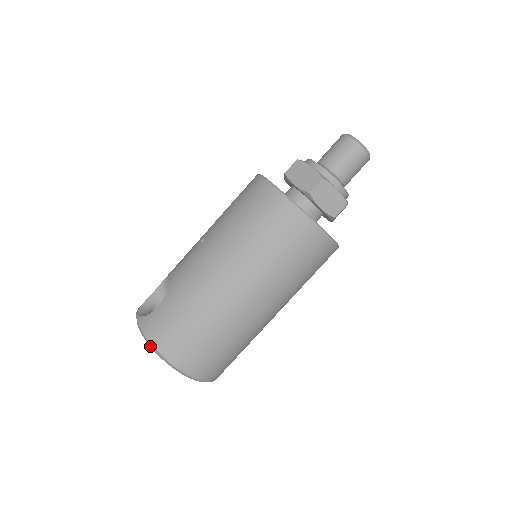
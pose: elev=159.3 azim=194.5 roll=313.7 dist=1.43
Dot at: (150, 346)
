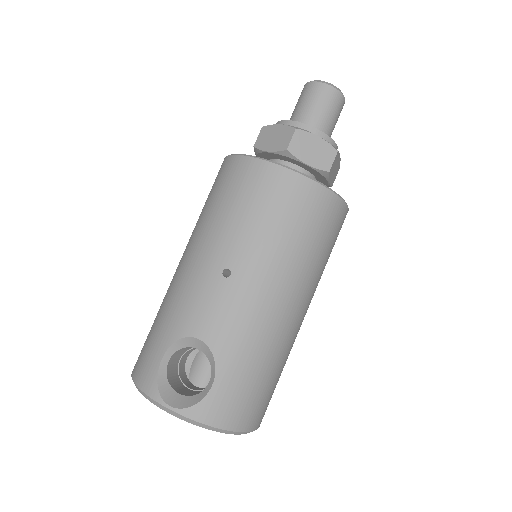
Dot at: (222, 432)
